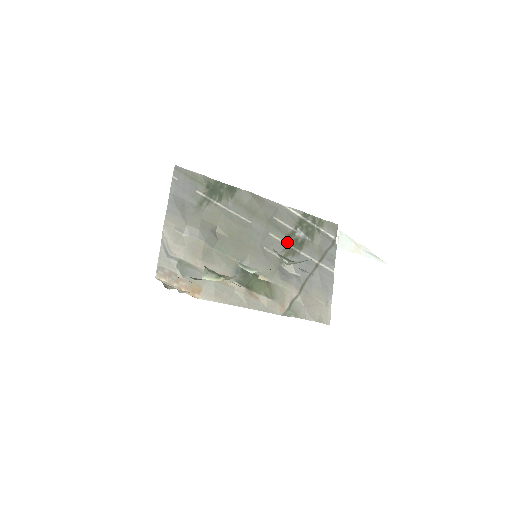
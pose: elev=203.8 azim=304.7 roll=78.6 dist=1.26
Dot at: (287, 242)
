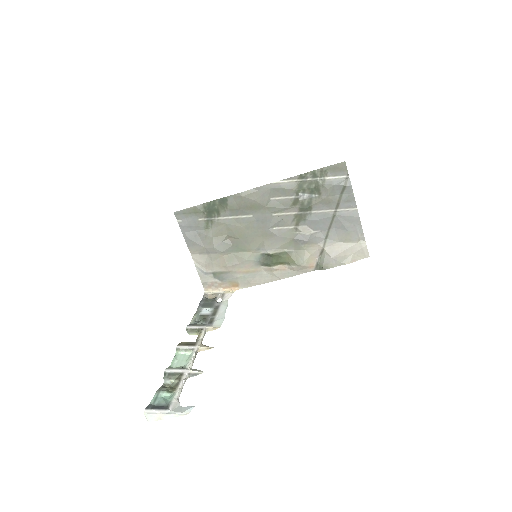
Dot at: (294, 211)
